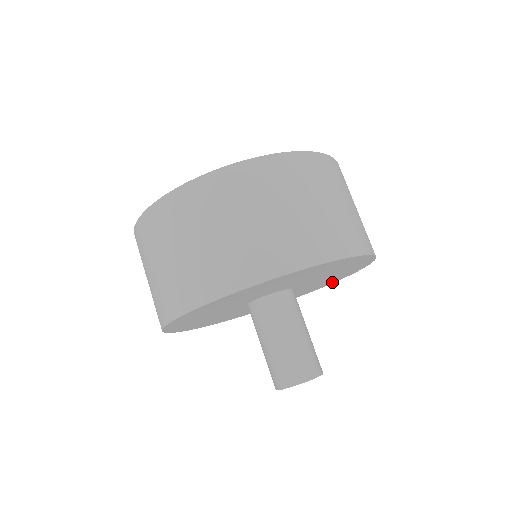
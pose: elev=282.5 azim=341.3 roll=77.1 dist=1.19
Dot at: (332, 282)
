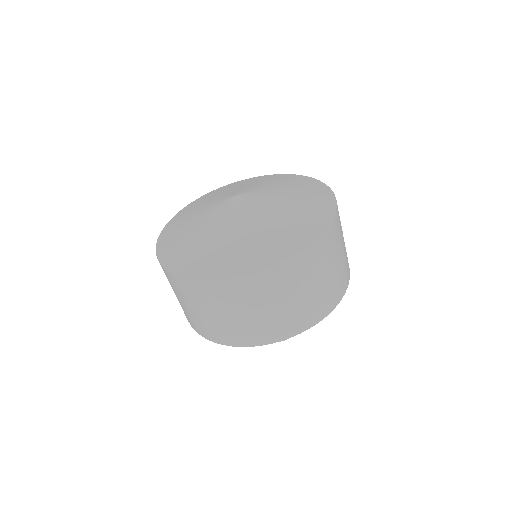
Dot at: occluded
